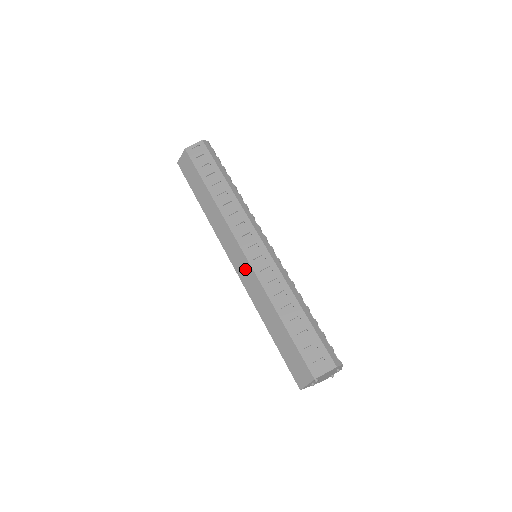
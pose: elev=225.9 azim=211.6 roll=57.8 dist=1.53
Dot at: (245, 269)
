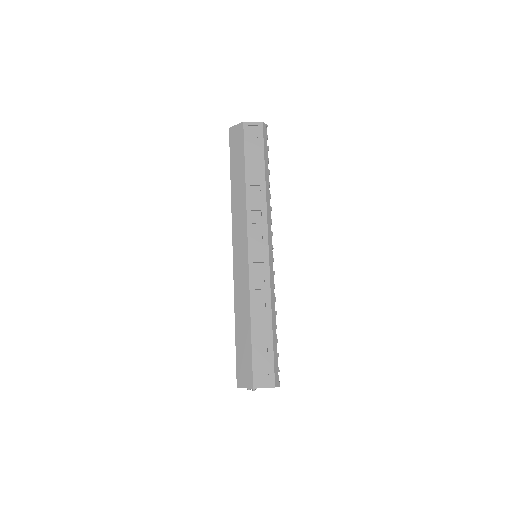
Dot at: (242, 266)
